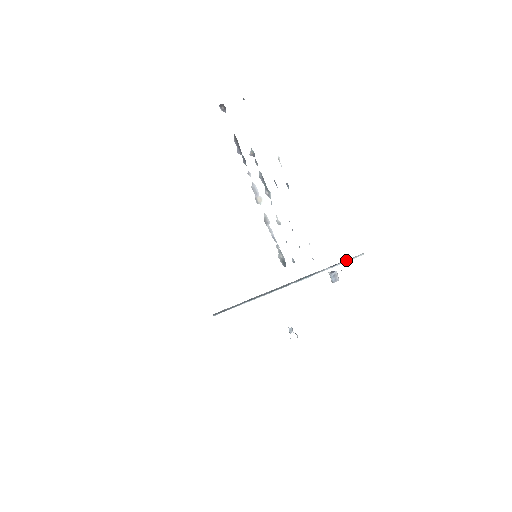
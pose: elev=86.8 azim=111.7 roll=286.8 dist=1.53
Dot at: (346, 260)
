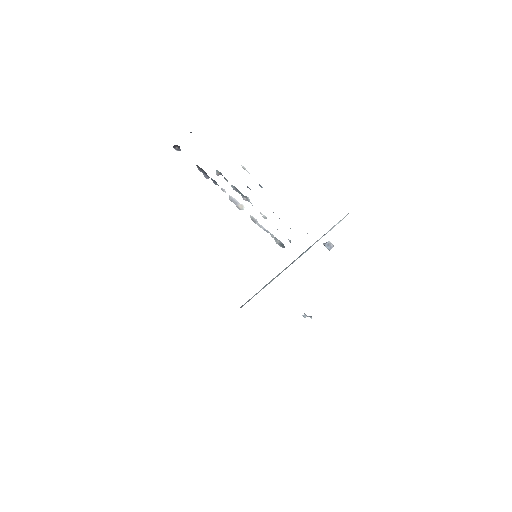
Dot at: (335, 225)
